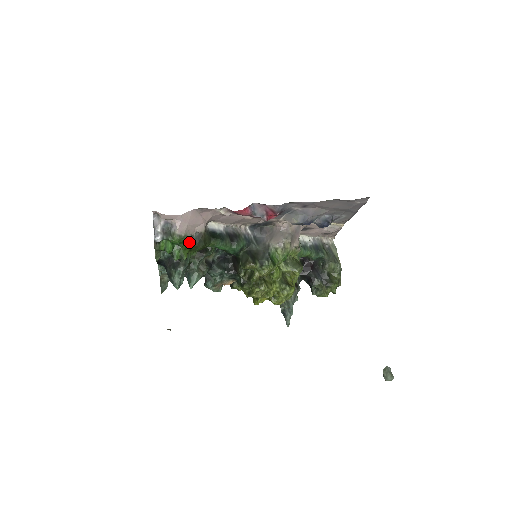
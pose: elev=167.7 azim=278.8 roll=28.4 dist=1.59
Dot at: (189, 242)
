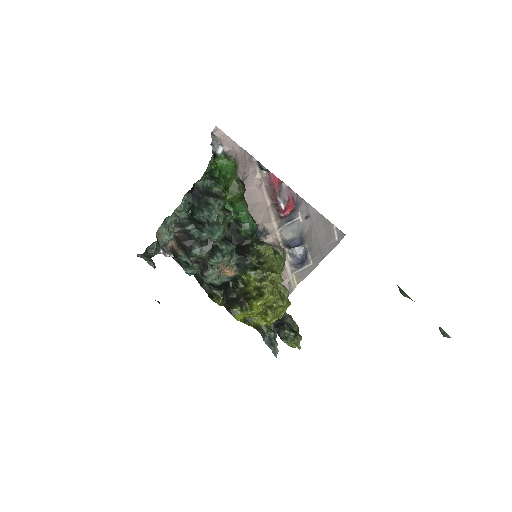
Dot at: (233, 180)
